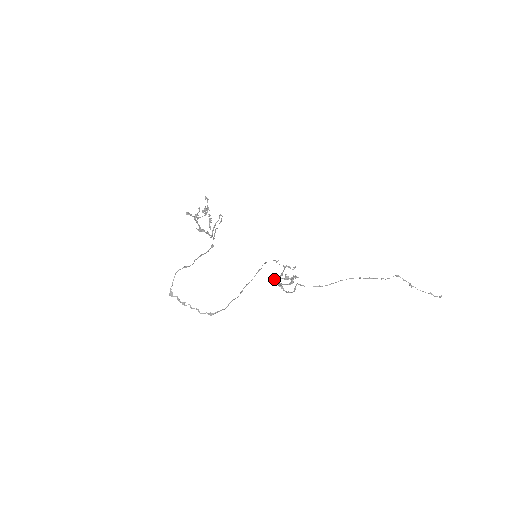
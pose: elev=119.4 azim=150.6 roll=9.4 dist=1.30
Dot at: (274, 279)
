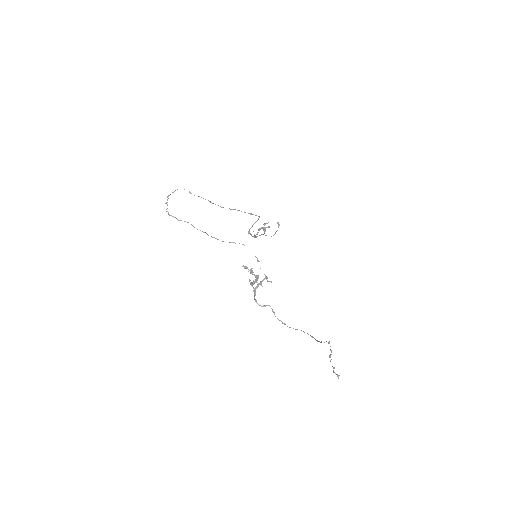
Dot at: (244, 266)
